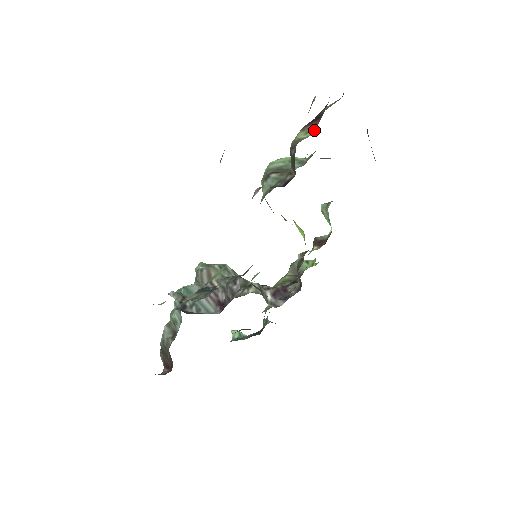
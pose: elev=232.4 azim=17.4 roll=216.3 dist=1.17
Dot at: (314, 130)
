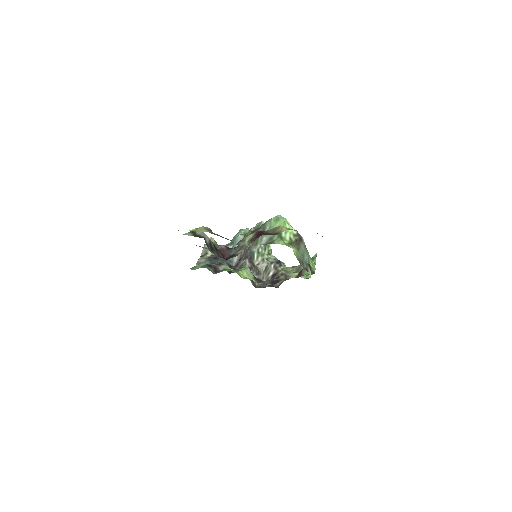
Dot at: occluded
